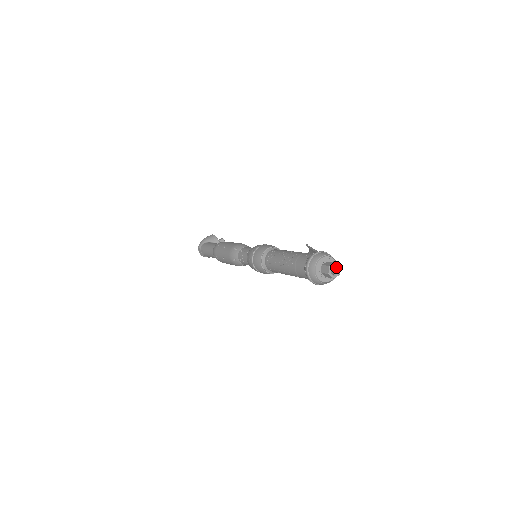
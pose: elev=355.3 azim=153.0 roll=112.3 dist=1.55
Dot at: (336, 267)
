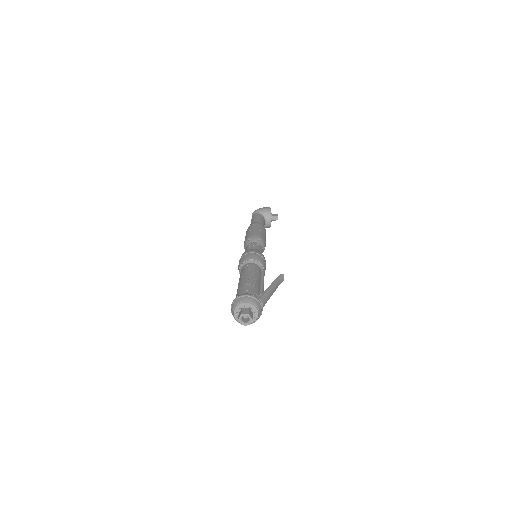
Dot at: (249, 317)
